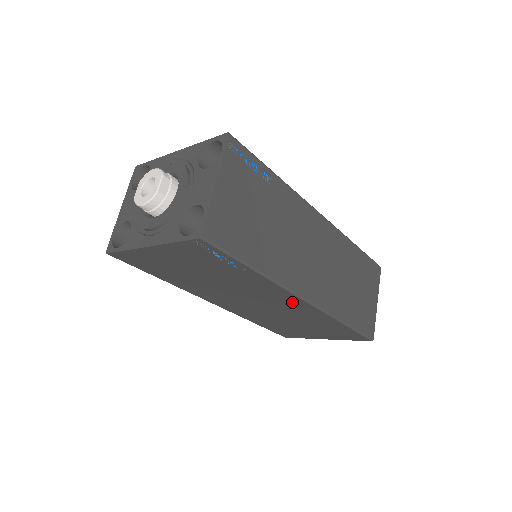
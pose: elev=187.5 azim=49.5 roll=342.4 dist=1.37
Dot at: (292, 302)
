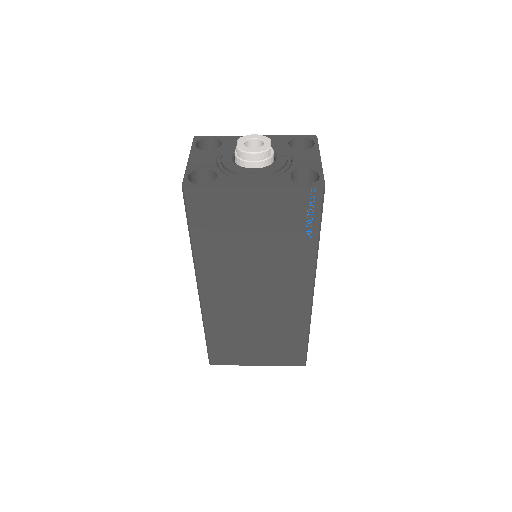
Dot at: (297, 294)
